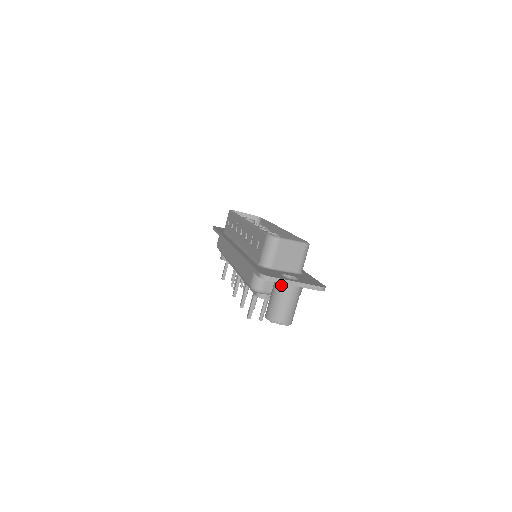
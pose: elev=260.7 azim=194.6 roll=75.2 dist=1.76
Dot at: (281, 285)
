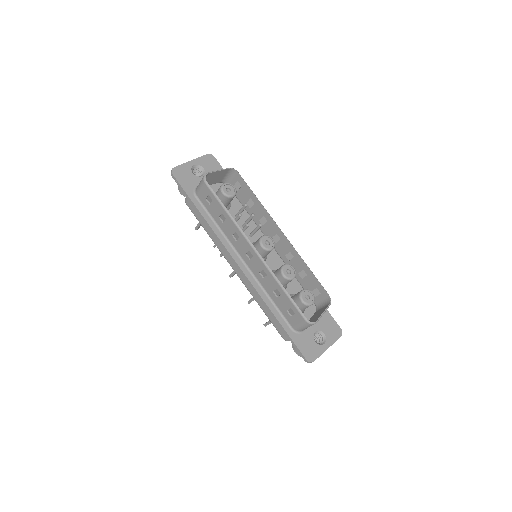
Dot at: occluded
